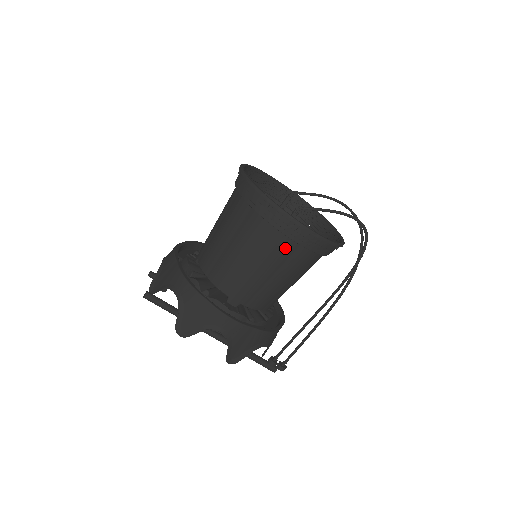
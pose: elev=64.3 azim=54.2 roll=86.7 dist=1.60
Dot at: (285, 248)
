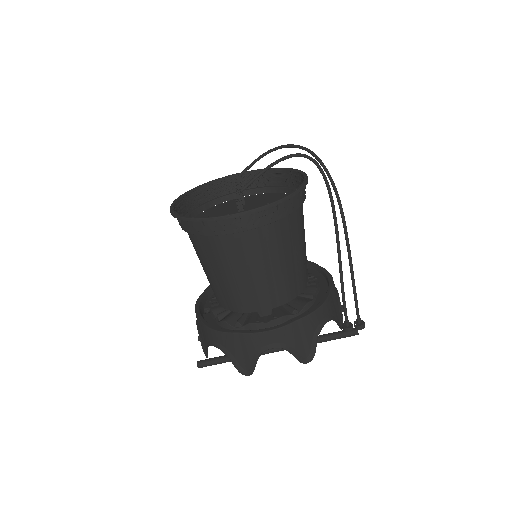
Dot at: (252, 240)
